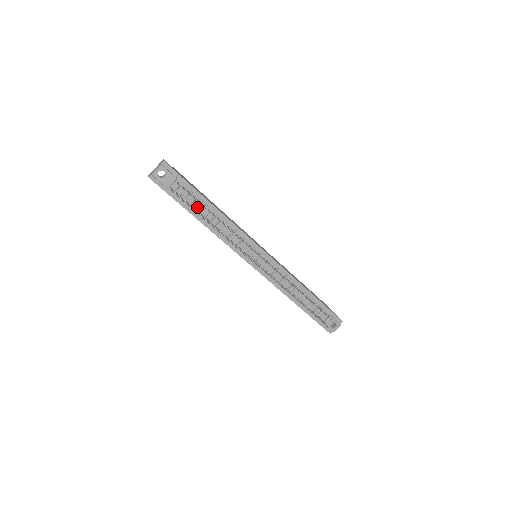
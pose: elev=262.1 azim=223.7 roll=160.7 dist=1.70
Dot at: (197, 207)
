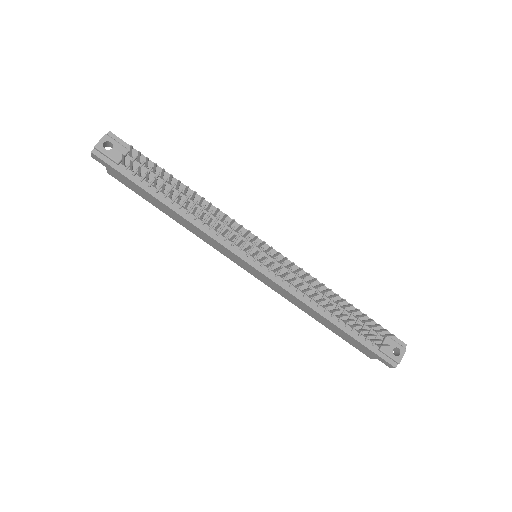
Dot at: (161, 188)
